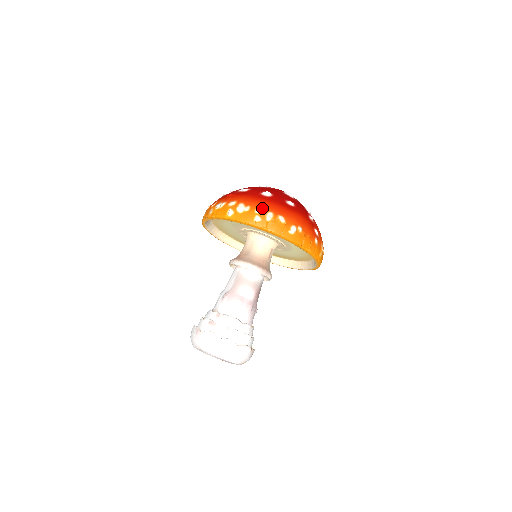
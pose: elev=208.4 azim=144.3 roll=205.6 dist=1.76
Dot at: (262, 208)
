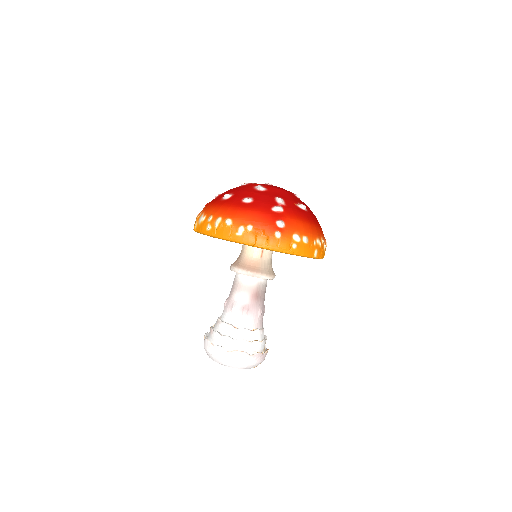
Dot at: (213, 215)
